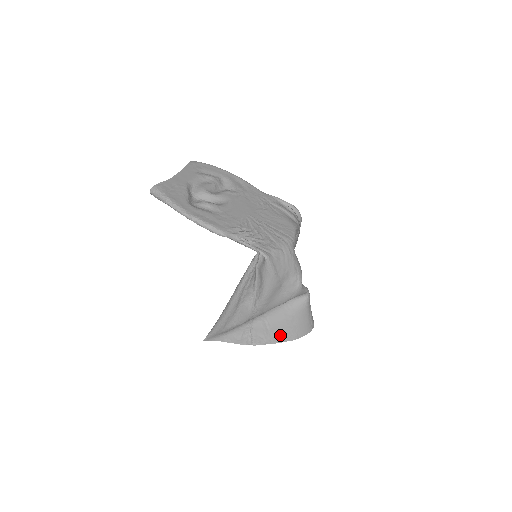
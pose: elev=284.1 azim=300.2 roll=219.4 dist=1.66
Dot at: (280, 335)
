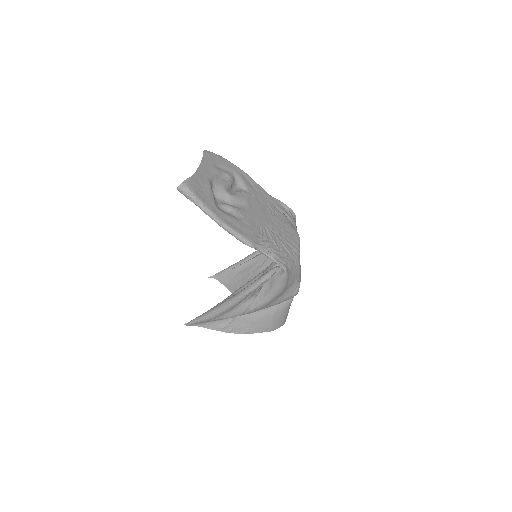
Dot at: (261, 327)
